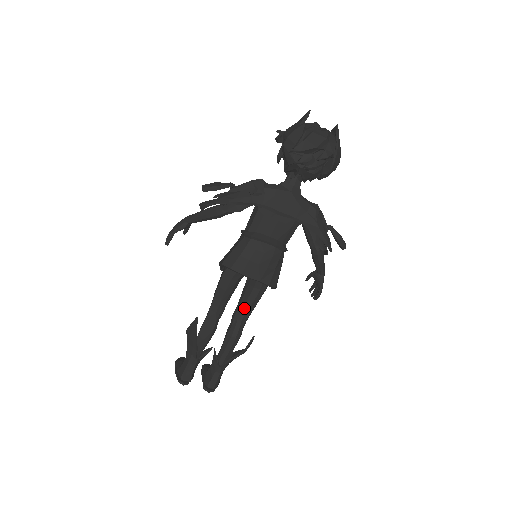
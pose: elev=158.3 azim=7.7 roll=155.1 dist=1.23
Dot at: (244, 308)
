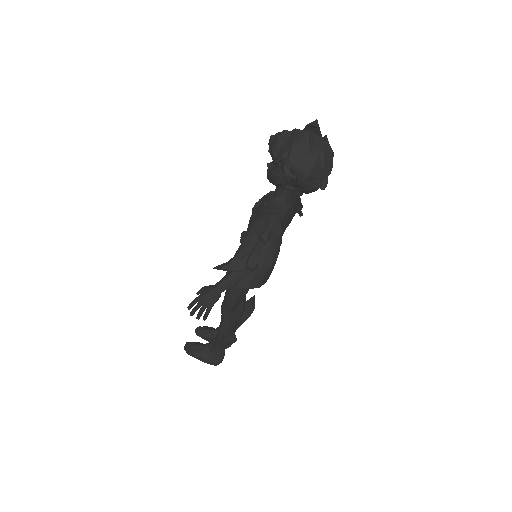
Dot at: occluded
